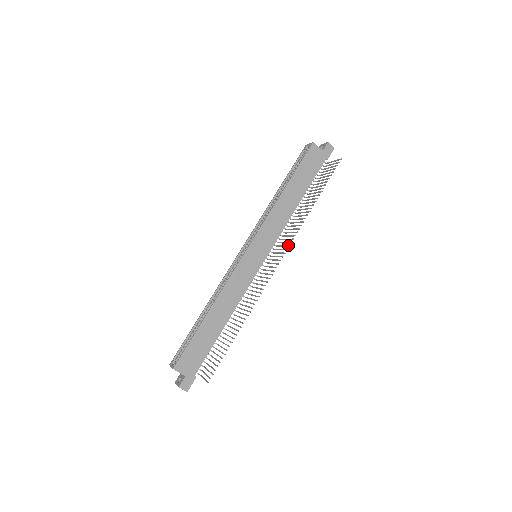
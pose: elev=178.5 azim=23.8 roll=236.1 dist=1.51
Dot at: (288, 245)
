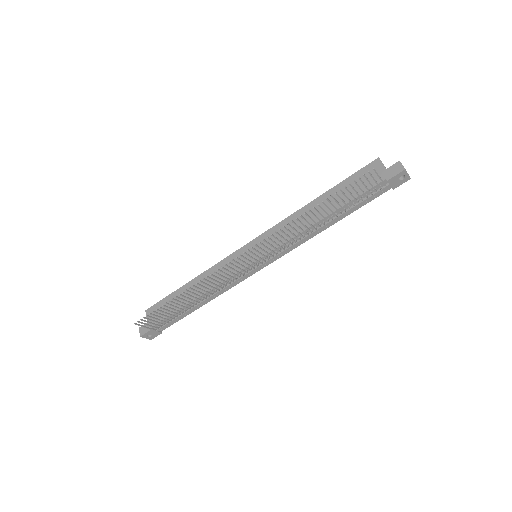
Dot at: occluded
